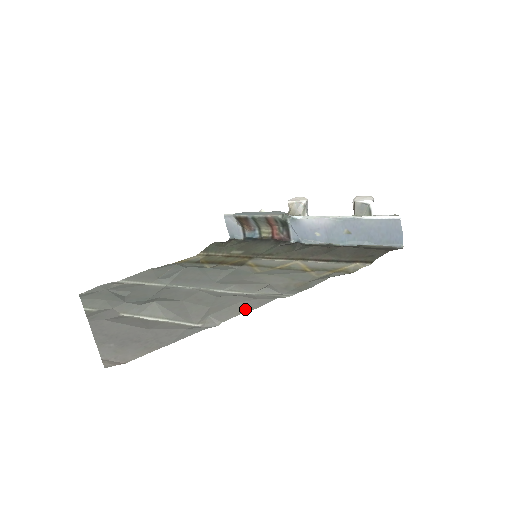
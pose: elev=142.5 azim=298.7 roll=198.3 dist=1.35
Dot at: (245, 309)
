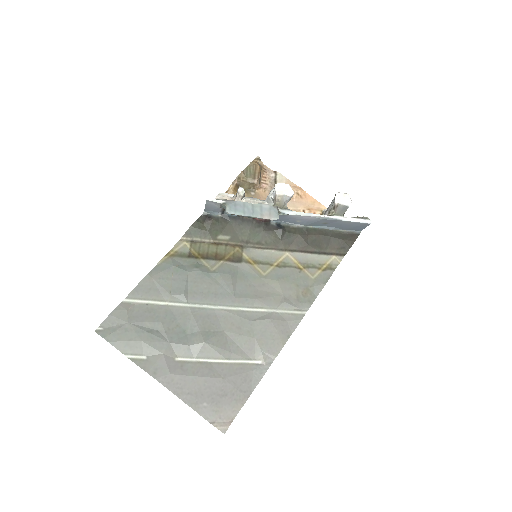
Dot at: (285, 337)
